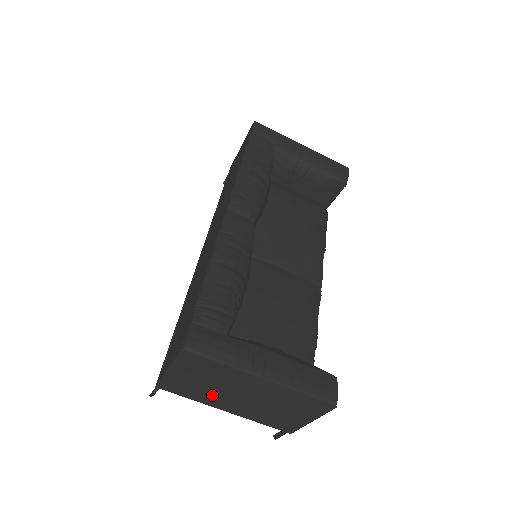
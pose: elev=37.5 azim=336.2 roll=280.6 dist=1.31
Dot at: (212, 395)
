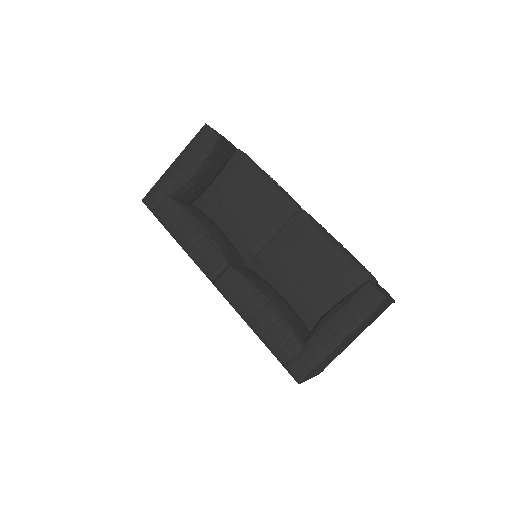
Dot at: (339, 352)
